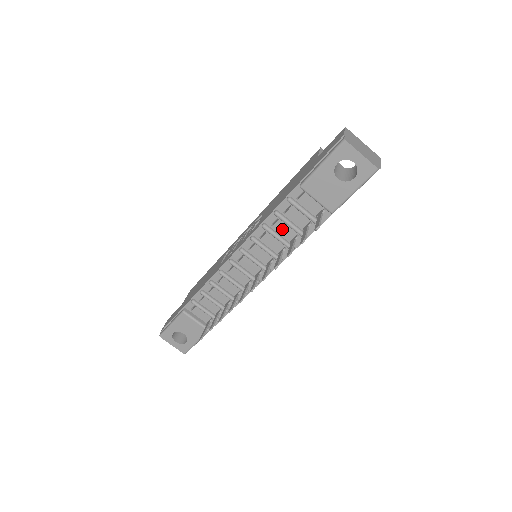
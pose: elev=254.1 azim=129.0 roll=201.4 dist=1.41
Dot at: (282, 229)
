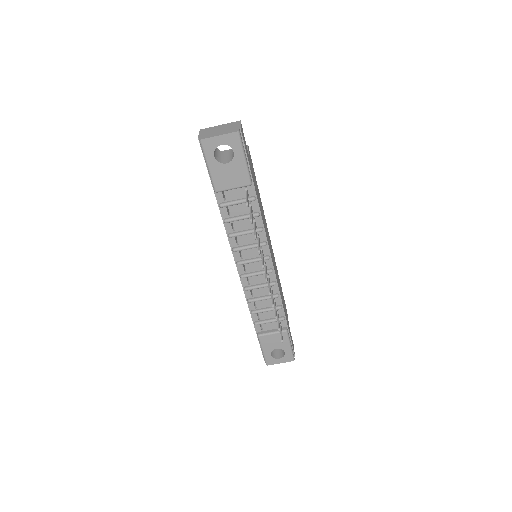
Dot at: (241, 226)
